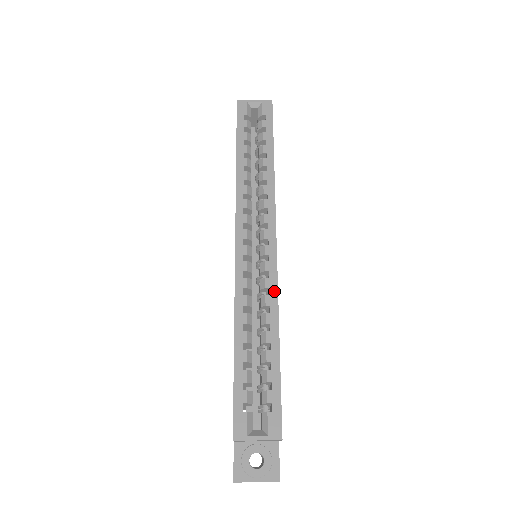
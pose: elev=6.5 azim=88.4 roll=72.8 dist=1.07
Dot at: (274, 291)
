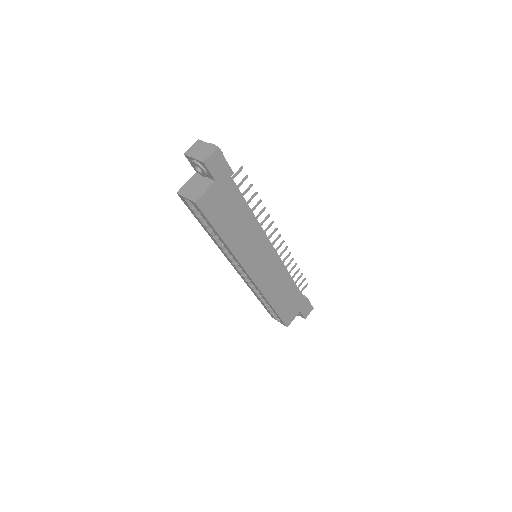
Dot at: (260, 293)
